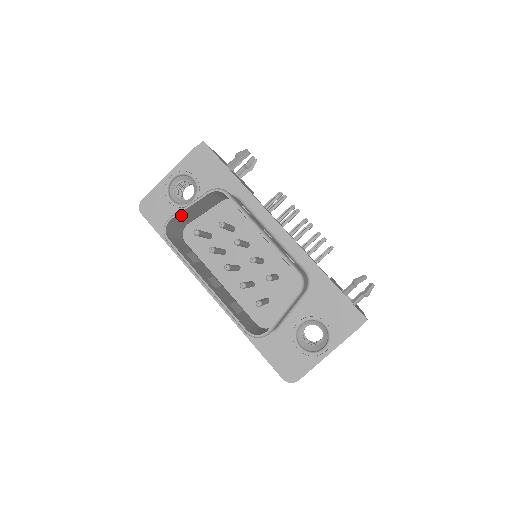
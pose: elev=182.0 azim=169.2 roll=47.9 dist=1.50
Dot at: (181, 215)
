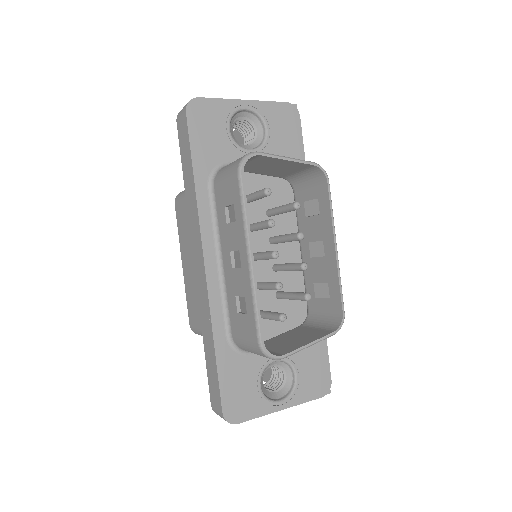
Dot at: (265, 159)
